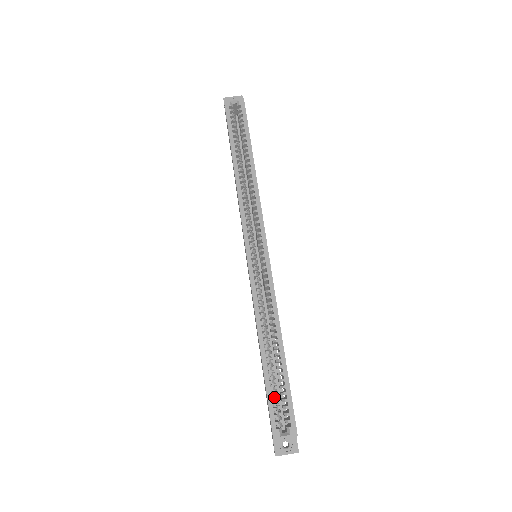
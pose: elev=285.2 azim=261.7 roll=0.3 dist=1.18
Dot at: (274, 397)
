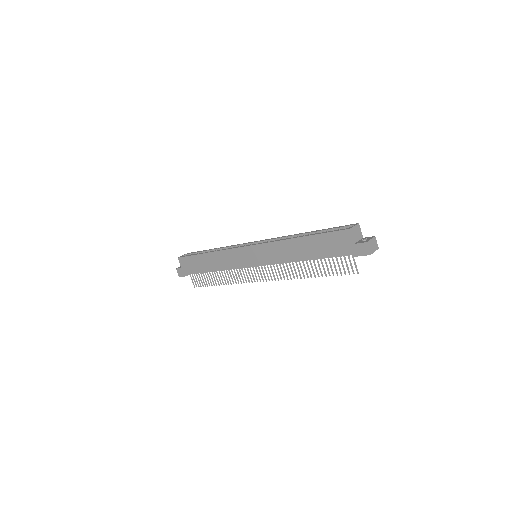
Dot at: occluded
